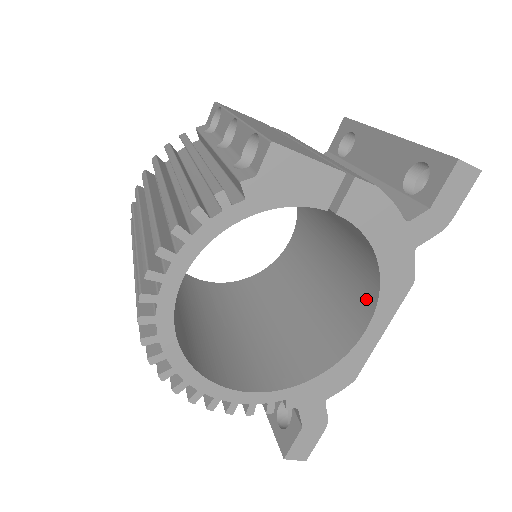
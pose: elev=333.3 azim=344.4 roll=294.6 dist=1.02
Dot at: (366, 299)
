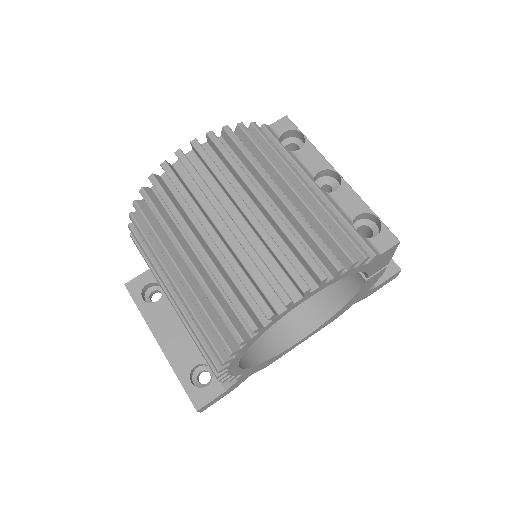
Dot at: (309, 319)
